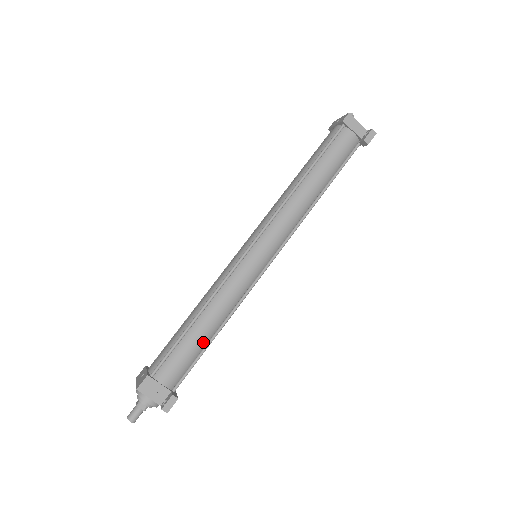
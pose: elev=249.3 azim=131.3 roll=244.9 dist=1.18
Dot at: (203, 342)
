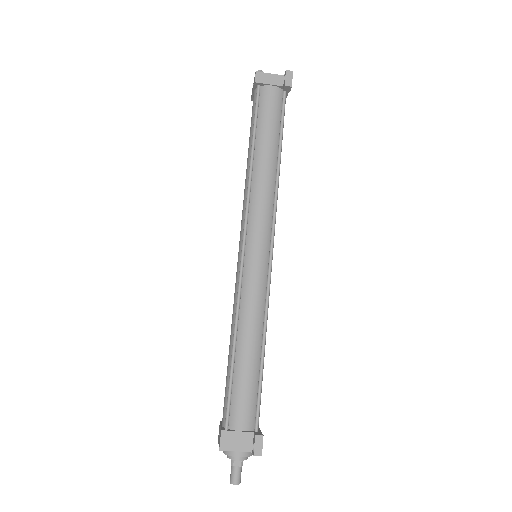
Dot at: (255, 367)
